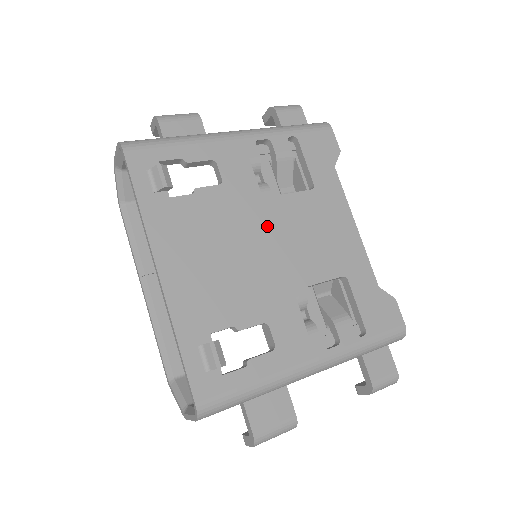
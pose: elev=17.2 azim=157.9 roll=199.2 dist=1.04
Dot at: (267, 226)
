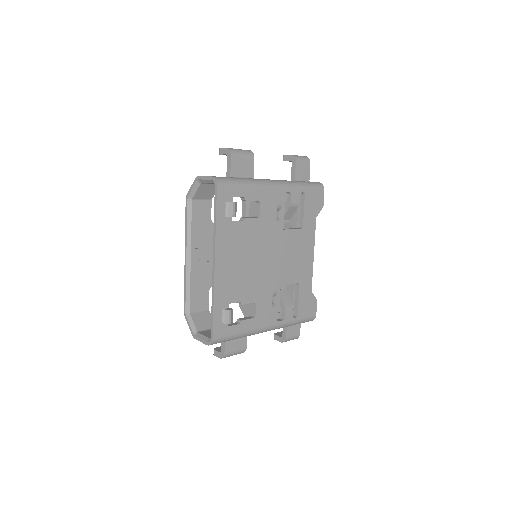
Dot at: (273, 248)
